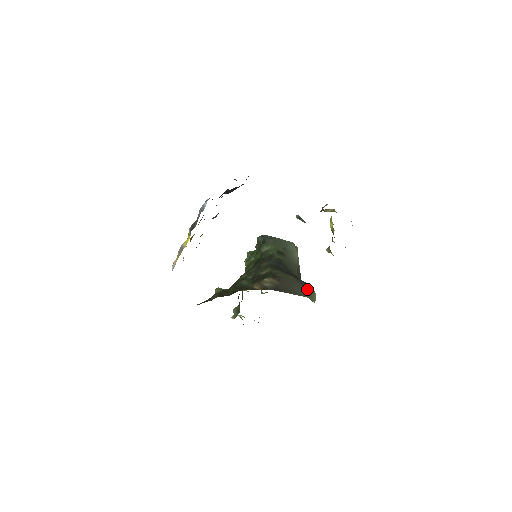
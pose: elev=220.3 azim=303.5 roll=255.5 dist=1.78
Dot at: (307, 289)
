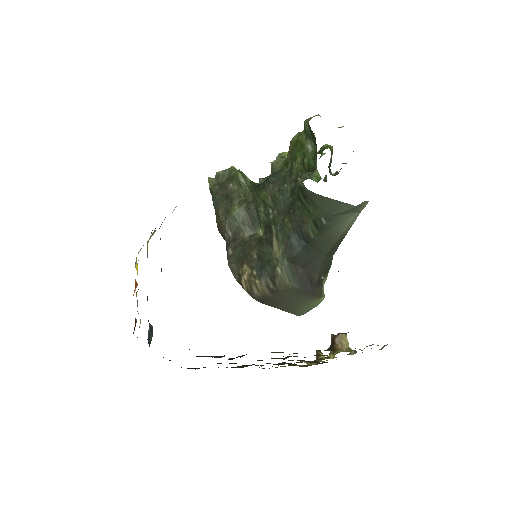
Dot at: (307, 305)
